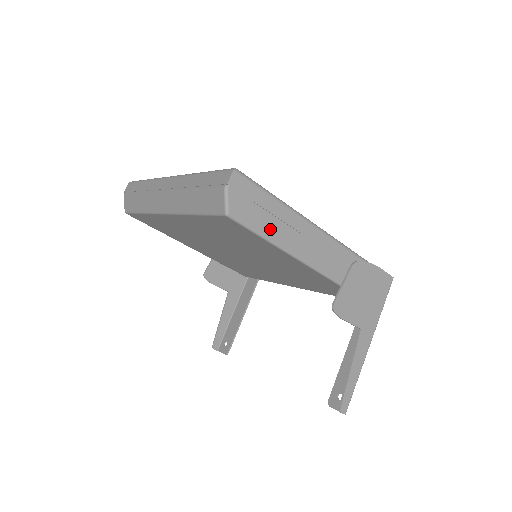
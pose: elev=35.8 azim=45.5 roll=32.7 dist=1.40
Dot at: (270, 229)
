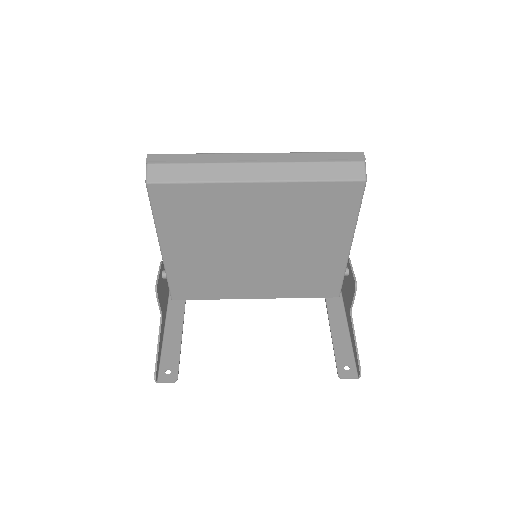
Dot at: occluded
